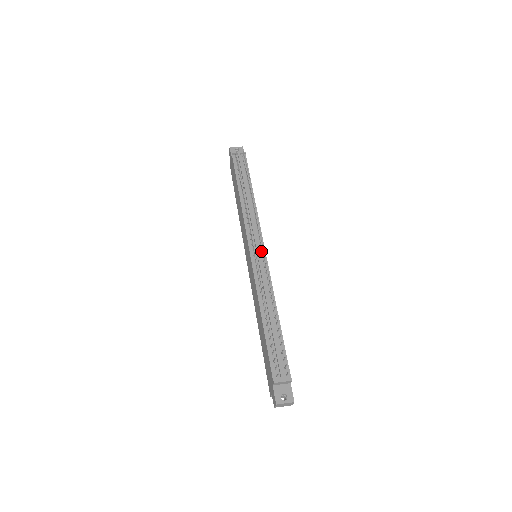
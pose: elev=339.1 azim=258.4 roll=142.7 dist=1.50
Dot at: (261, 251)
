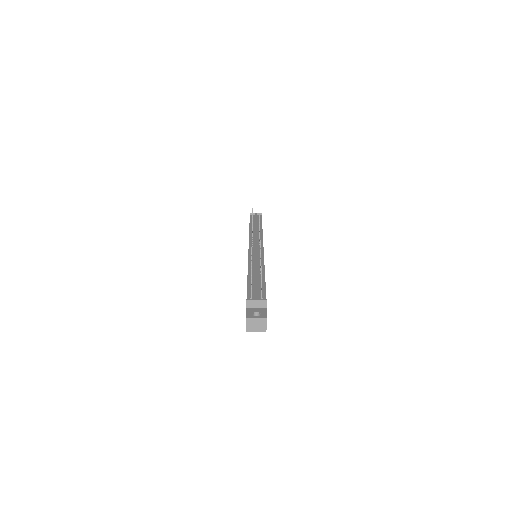
Dot at: (259, 247)
